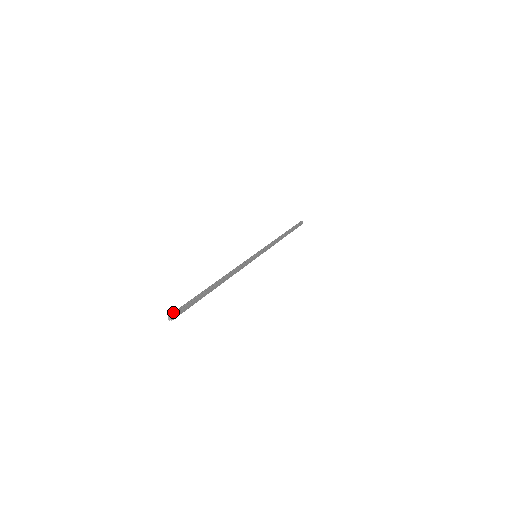
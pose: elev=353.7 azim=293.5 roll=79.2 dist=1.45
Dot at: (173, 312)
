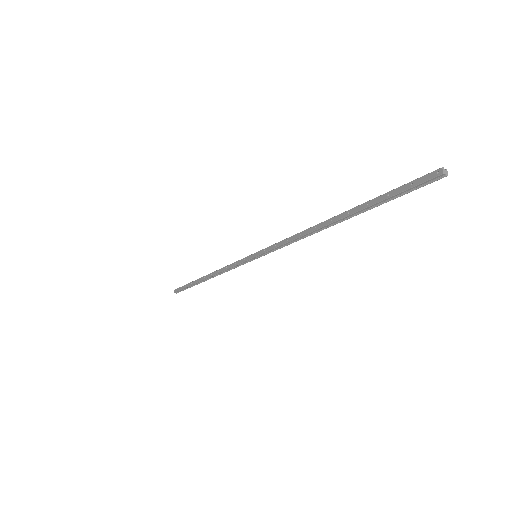
Dot at: occluded
